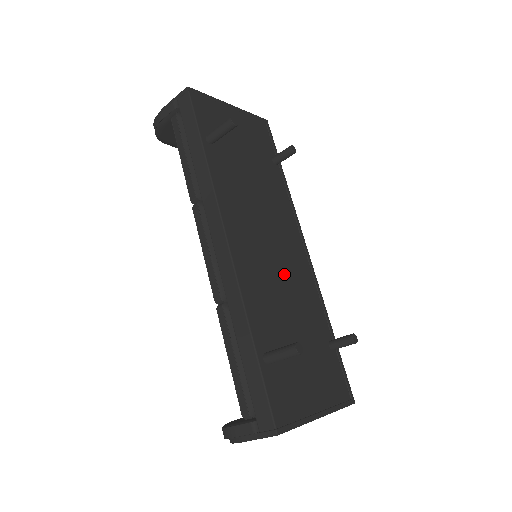
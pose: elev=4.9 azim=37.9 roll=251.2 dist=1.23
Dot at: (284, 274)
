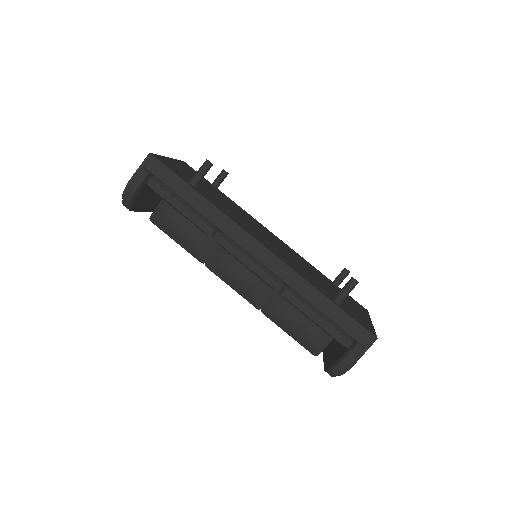
Dot at: (289, 254)
